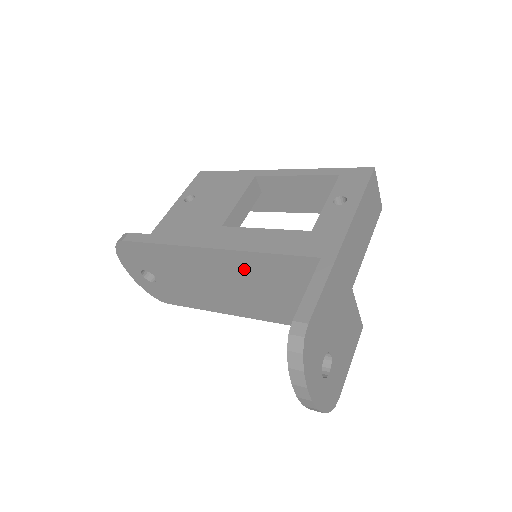
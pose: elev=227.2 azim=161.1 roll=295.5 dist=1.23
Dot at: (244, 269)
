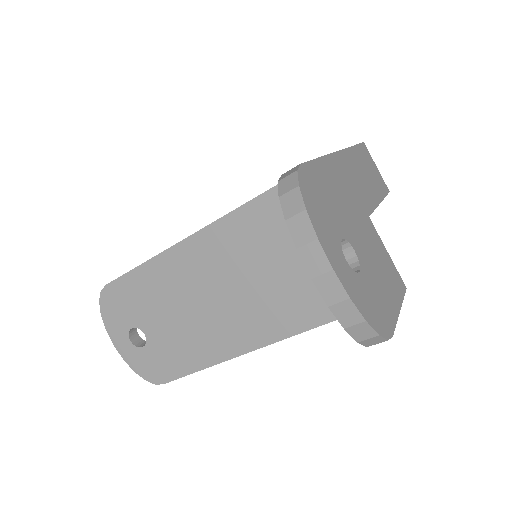
Dot at: (238, 245)
